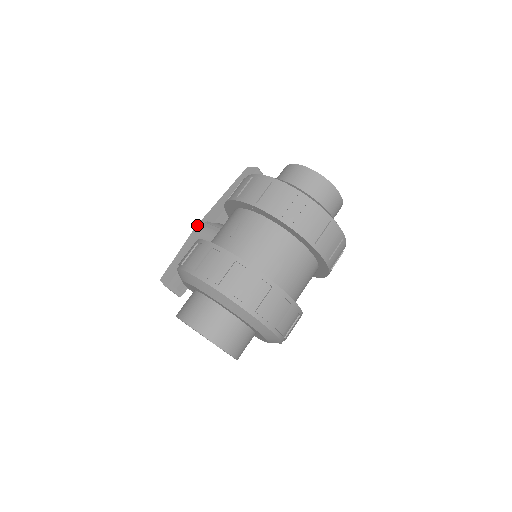
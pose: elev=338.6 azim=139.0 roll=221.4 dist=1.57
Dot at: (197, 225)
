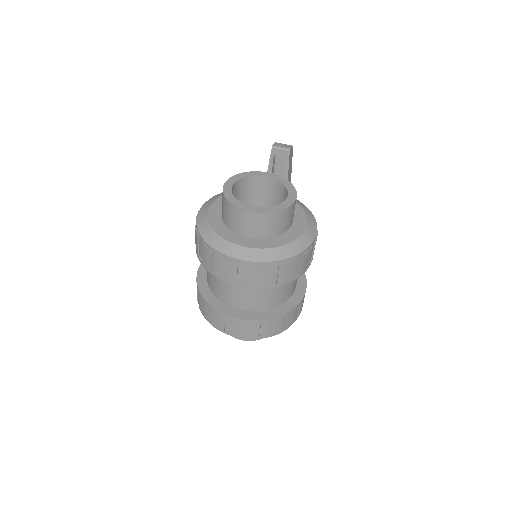
Dot at: occluded
